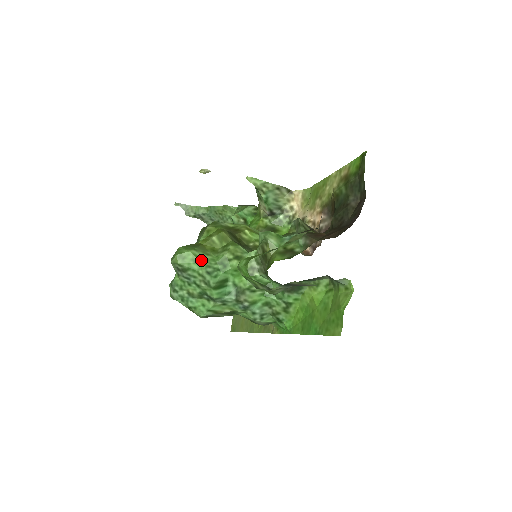
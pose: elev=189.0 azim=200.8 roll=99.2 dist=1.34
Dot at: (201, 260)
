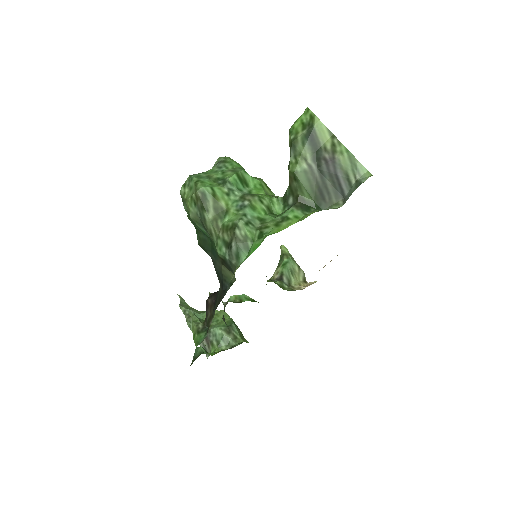
Dot at: occluded
